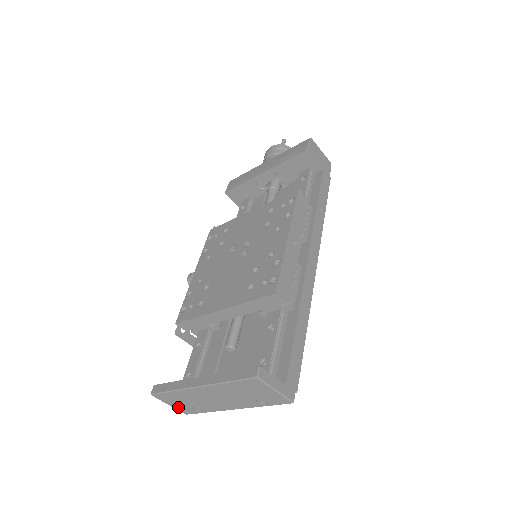
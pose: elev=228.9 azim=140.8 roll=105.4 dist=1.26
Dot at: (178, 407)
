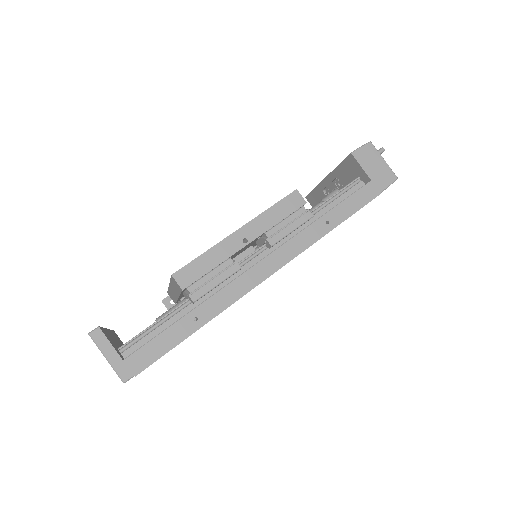
Dot at: occluded
